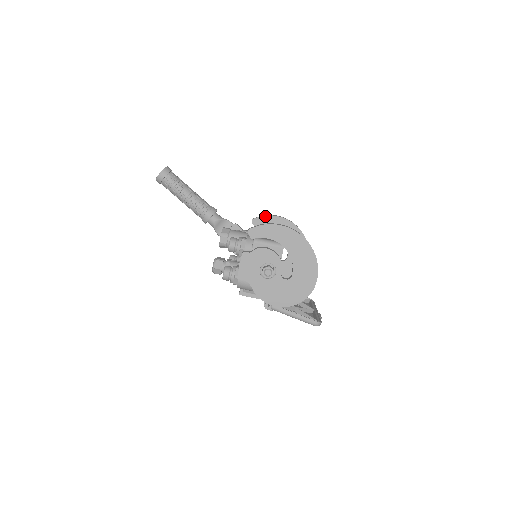
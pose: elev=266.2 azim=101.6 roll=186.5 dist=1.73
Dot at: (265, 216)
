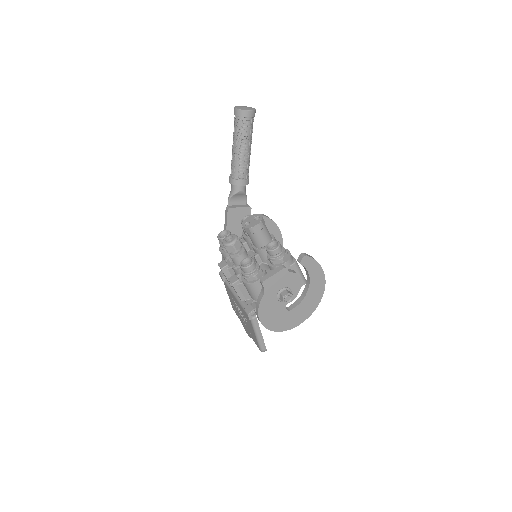
Dot at: (274, 222)
